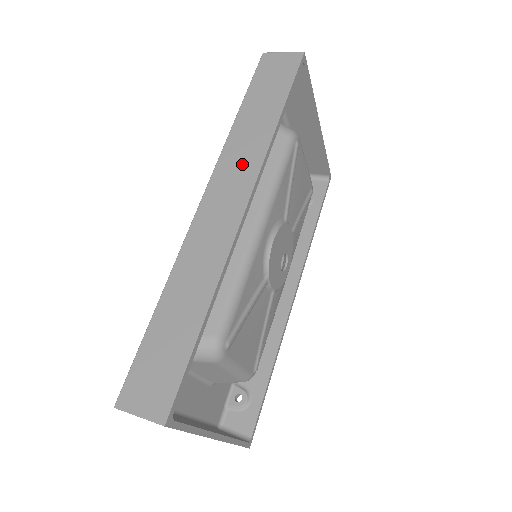
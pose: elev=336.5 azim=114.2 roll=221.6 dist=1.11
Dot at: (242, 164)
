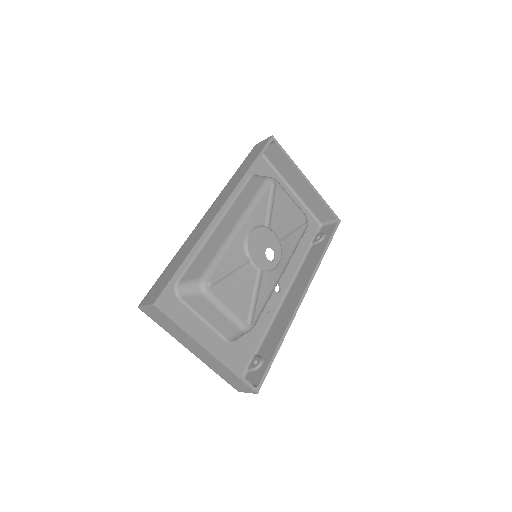
Dot at: (227, 192)
